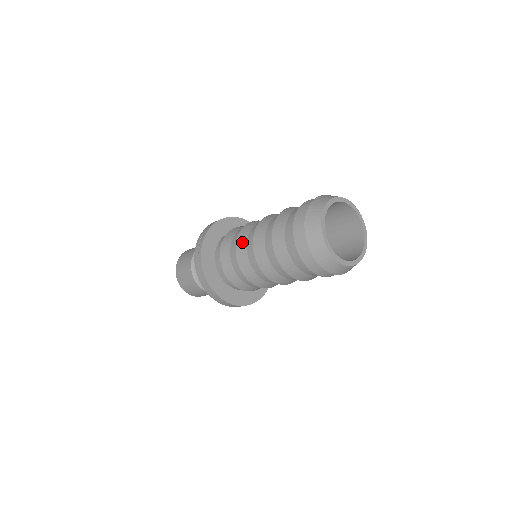
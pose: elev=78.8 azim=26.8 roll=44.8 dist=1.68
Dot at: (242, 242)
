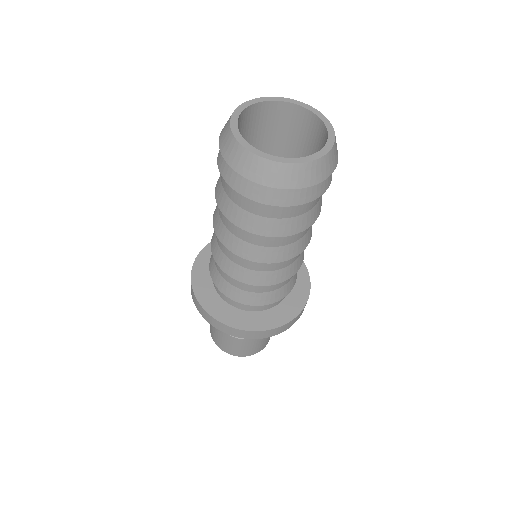
Dot at: occluded
